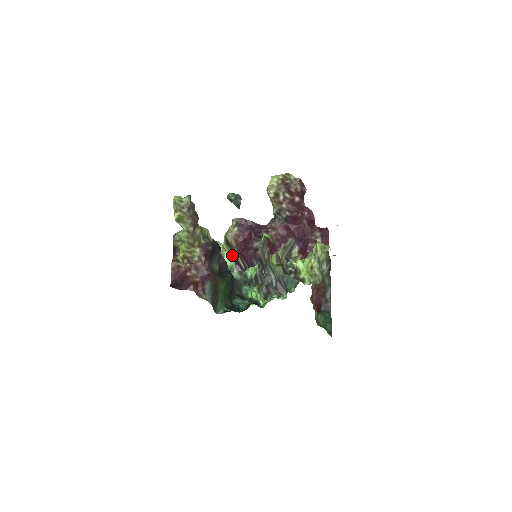
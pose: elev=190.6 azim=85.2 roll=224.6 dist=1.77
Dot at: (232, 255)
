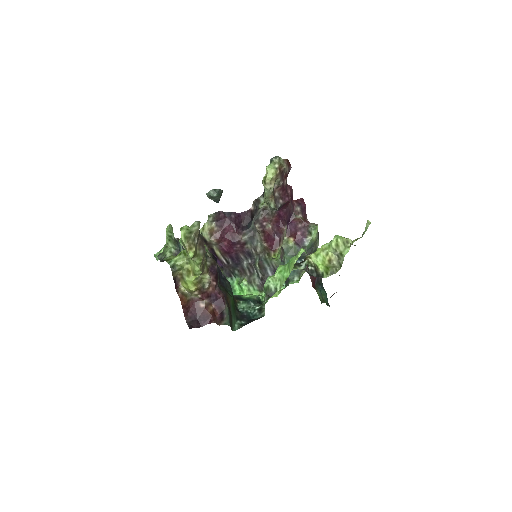
Dot at: occluded
